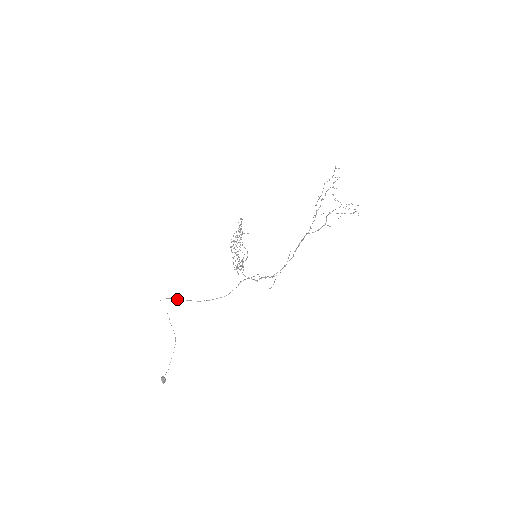
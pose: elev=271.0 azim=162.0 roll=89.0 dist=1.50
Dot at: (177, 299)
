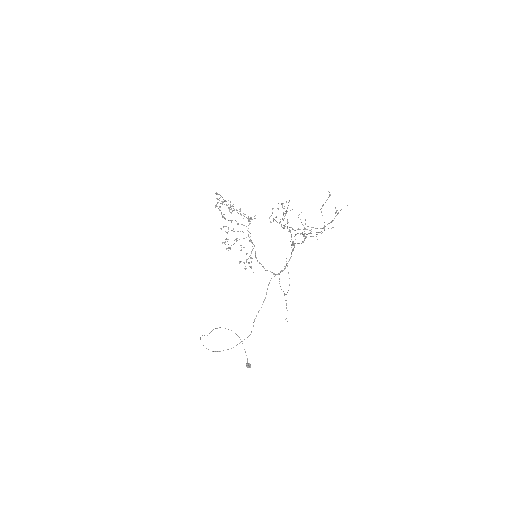
Dot at: occluded
